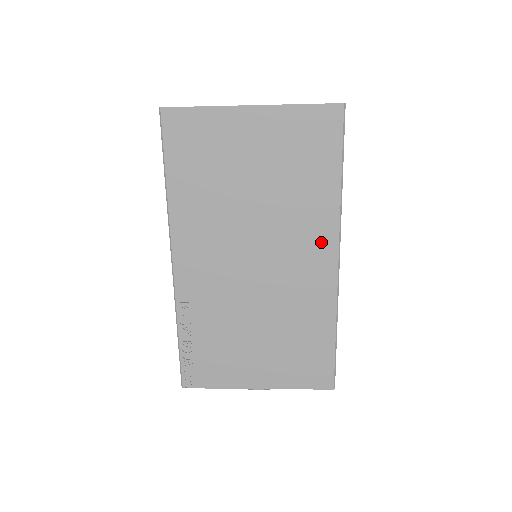
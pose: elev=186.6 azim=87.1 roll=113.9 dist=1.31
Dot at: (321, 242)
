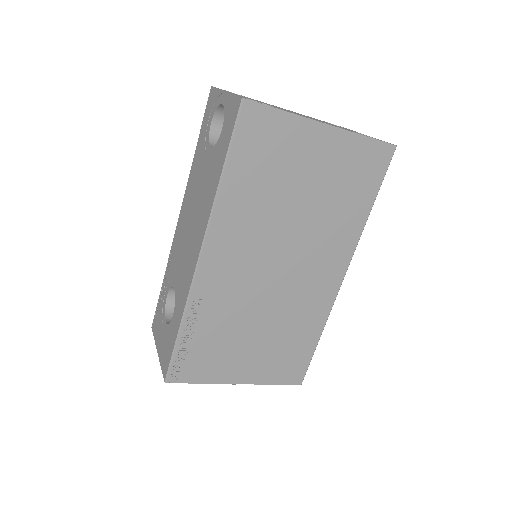
Dot at: (337, 259)
